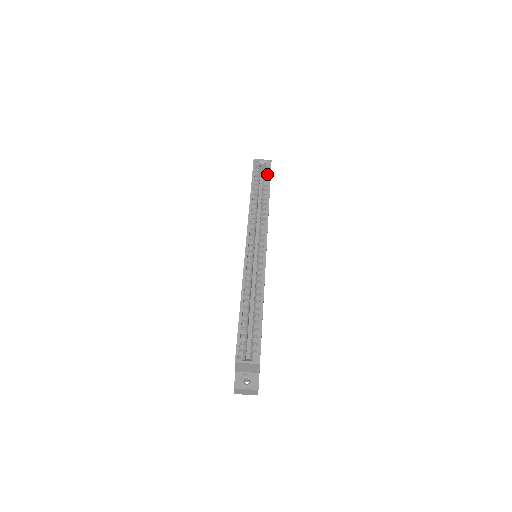
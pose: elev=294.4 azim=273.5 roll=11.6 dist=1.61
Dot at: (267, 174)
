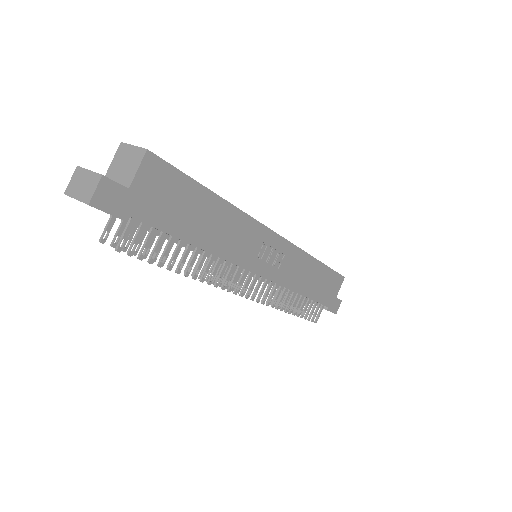
Dot at: occluded
